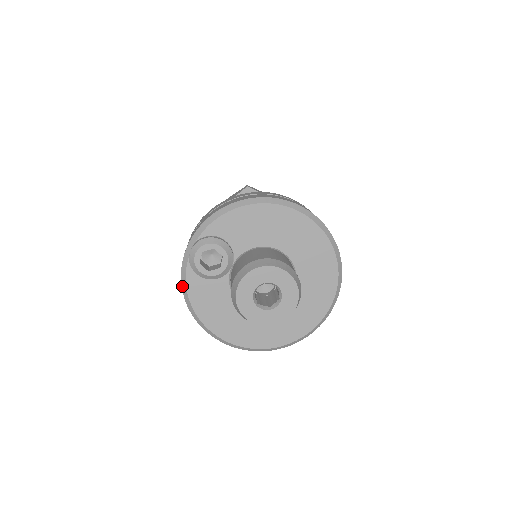
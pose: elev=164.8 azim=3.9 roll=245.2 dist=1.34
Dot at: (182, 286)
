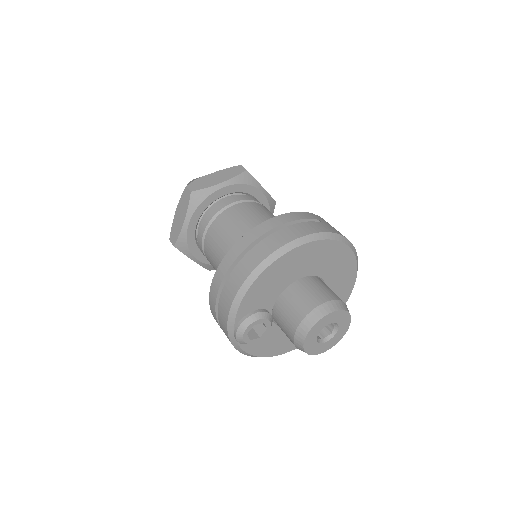
Dot at: occluded
